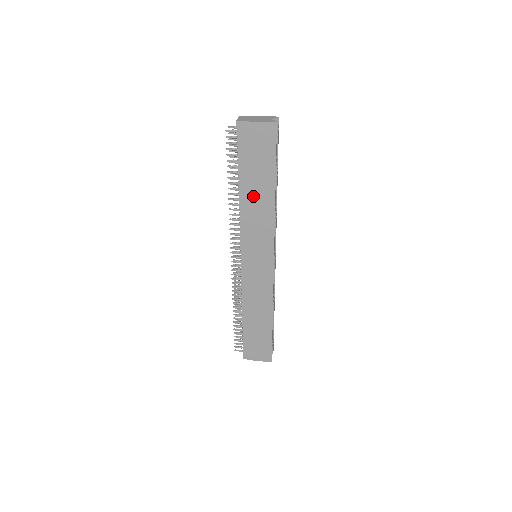
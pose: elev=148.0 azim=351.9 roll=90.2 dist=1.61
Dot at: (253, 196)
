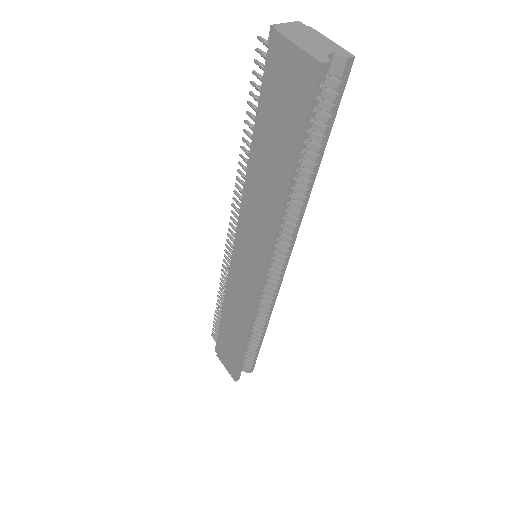
Dot at: (262, 172)
